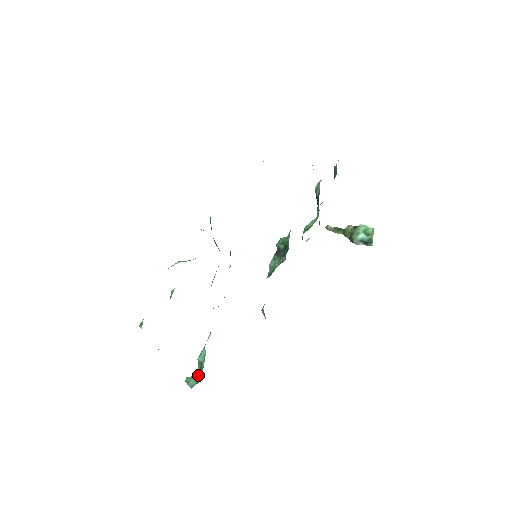
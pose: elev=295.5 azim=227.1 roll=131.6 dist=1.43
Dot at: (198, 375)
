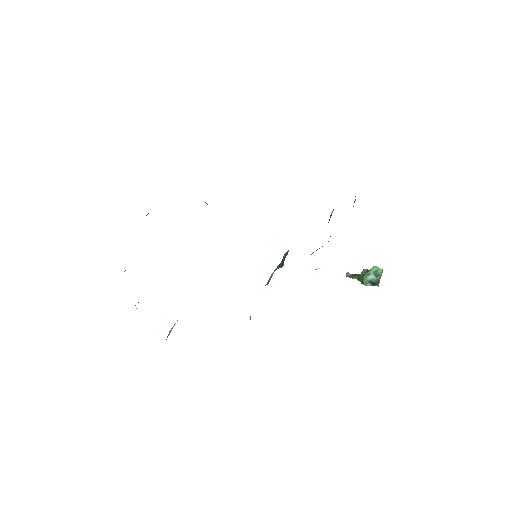
Dot at: occluded
